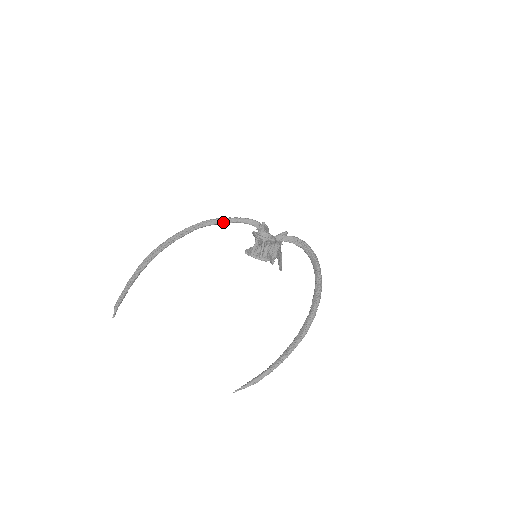
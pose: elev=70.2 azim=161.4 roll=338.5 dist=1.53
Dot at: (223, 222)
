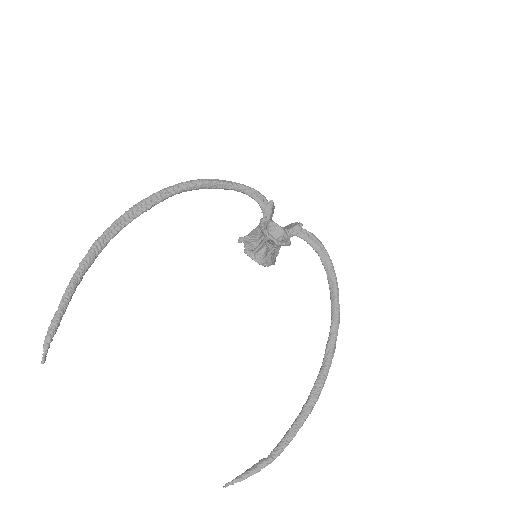
Dot at: (213, 187)
